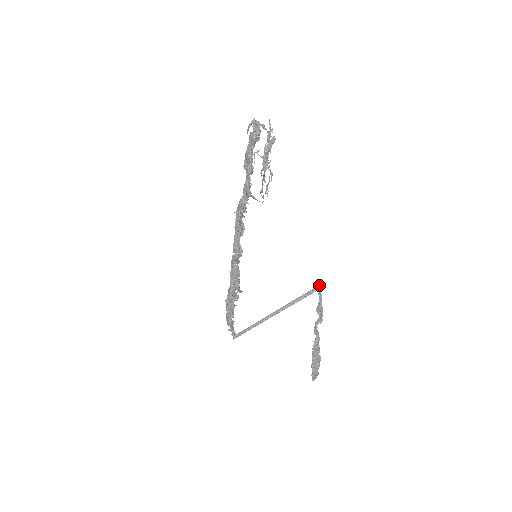
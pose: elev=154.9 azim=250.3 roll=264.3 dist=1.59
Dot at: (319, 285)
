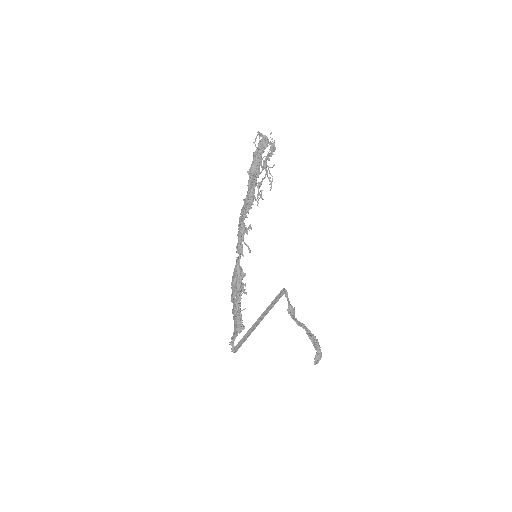
Dot at: (284, 288)
